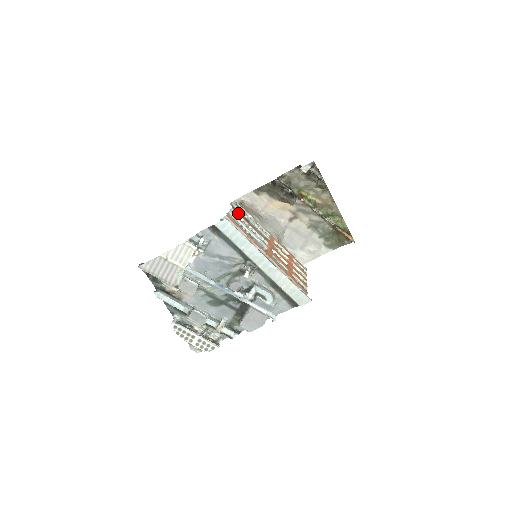
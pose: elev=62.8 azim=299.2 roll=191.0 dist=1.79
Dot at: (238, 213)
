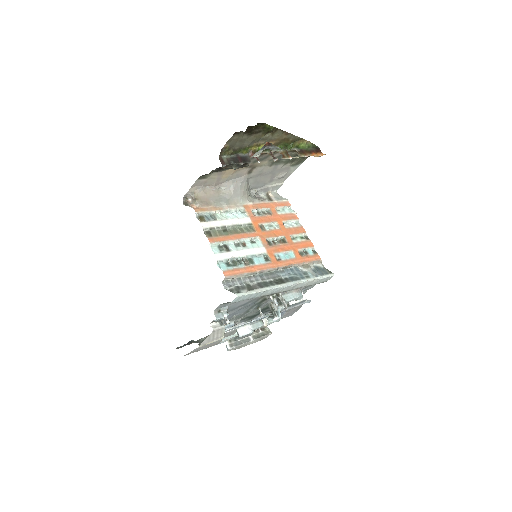
Dot at: (216, 238)
